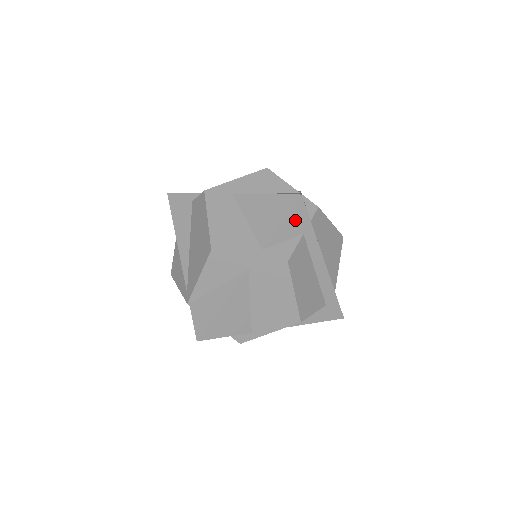
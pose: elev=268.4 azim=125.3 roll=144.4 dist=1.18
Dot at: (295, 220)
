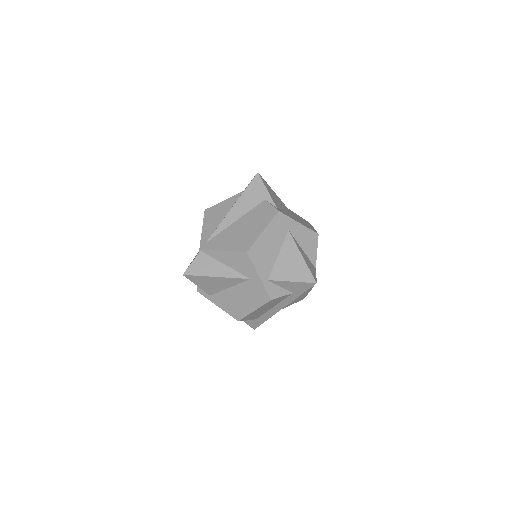
Dot at: (299, 286)
